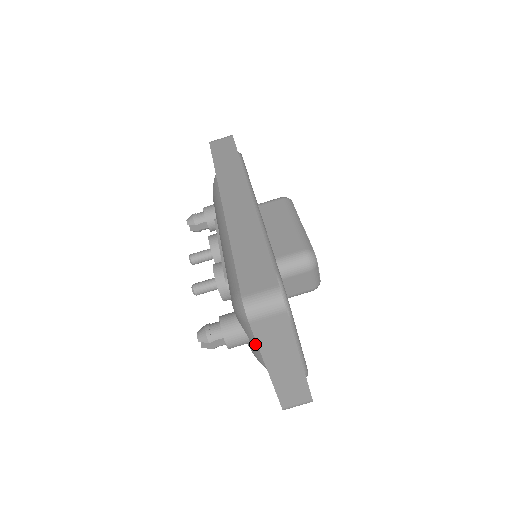
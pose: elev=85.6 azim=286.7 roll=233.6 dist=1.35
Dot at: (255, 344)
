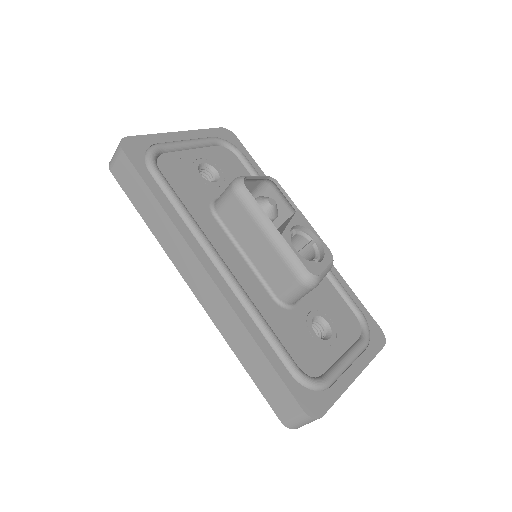
Dot at: occluded
